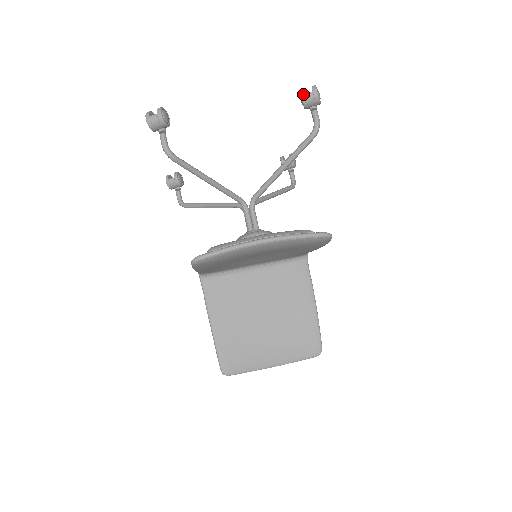
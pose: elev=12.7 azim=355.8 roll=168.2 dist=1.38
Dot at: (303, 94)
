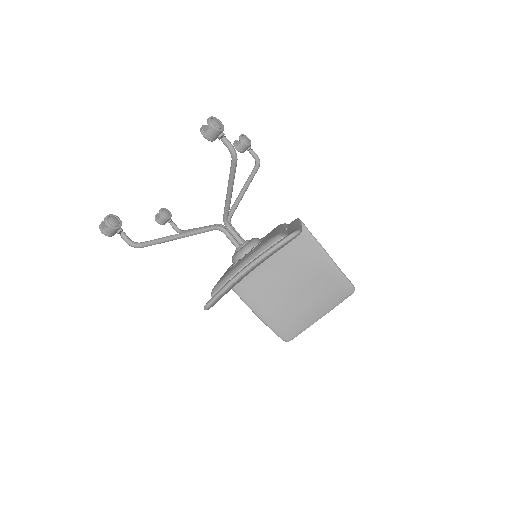
Dot at: (204, 134)
